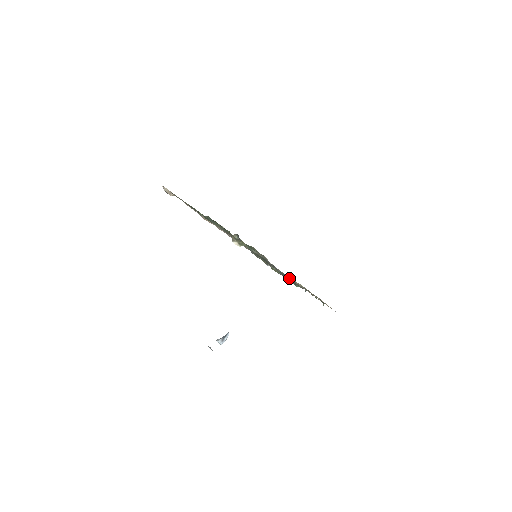
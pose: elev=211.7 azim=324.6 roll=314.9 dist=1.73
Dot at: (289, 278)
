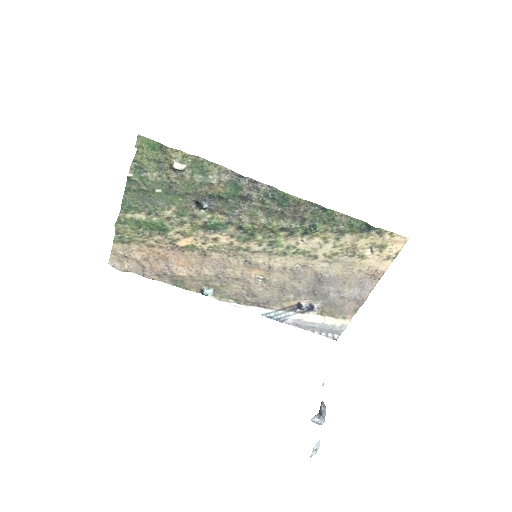
Dot at: (322, 266)
